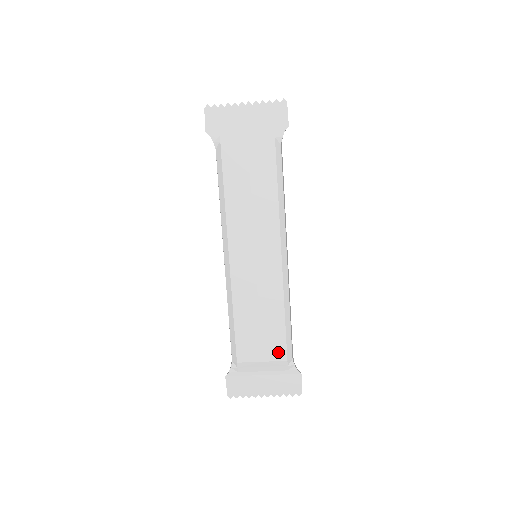
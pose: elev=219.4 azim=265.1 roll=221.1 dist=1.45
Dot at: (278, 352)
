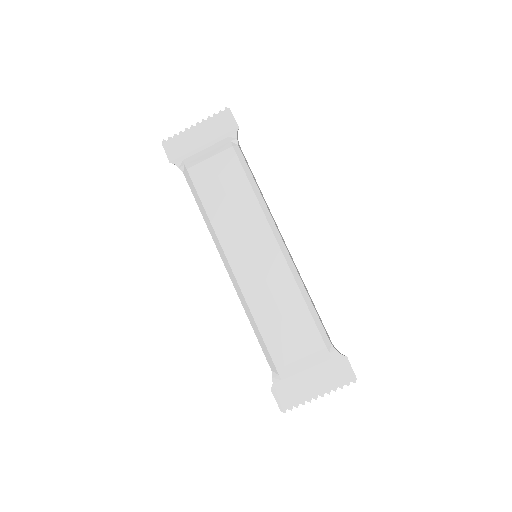
Dot at: (313, 342)
